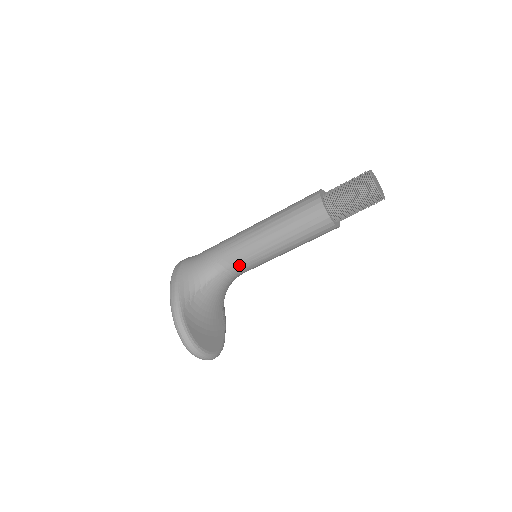
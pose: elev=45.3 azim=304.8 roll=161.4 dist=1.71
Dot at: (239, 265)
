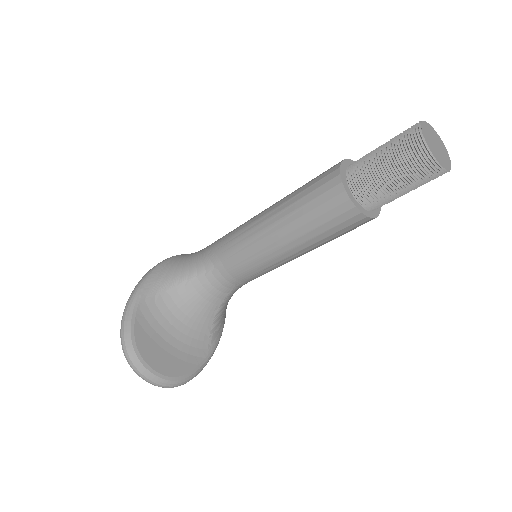
Dot at: (229, 262)
